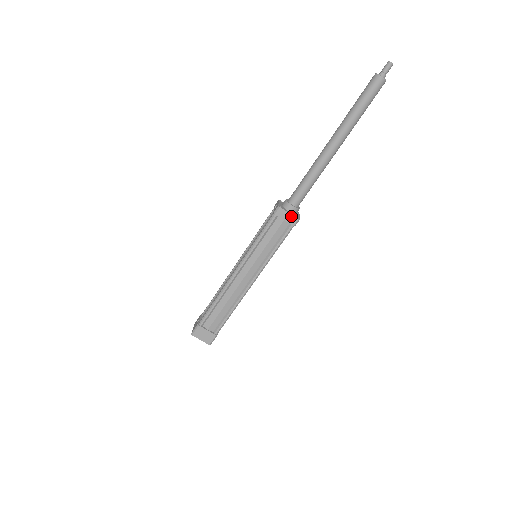
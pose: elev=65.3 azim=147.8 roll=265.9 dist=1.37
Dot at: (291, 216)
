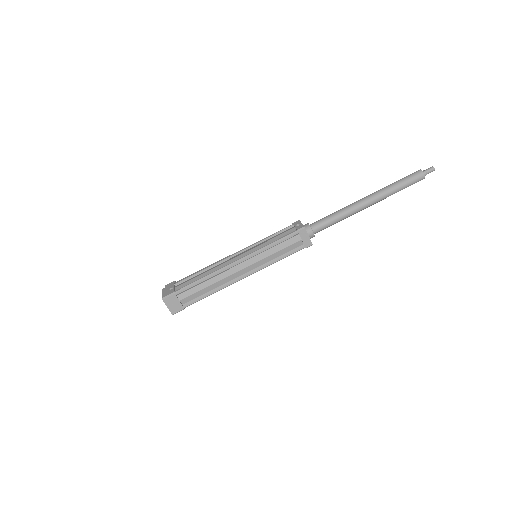
Dot at: (309, 239)
